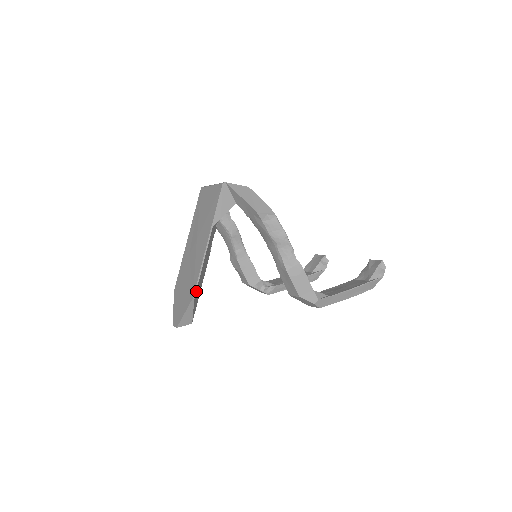
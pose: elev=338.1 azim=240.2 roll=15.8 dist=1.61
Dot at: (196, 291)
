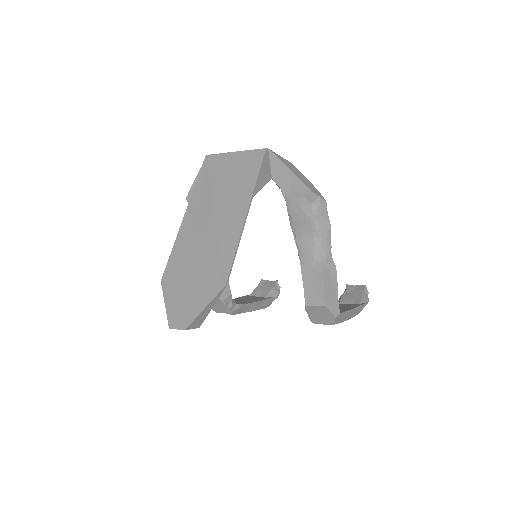
Dot at: (228, 277)
